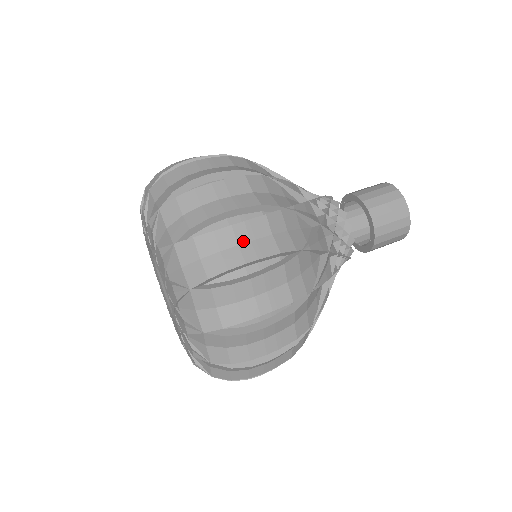
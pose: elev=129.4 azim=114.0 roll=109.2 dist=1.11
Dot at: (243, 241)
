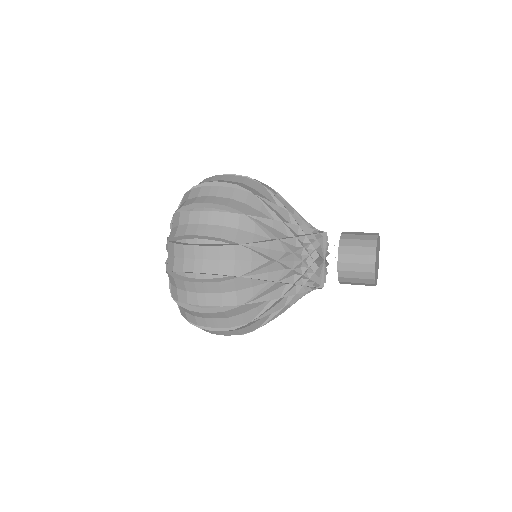
Dot at: occluded
